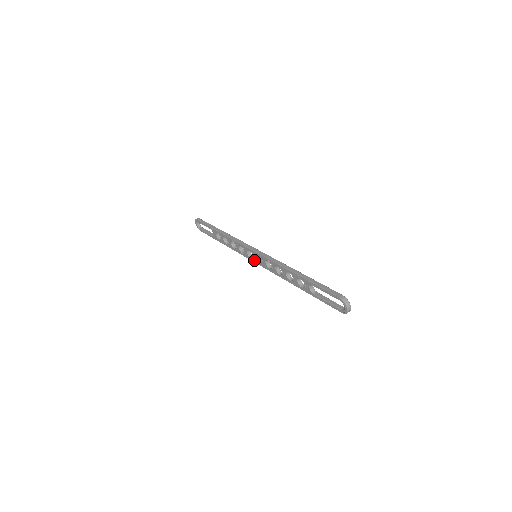
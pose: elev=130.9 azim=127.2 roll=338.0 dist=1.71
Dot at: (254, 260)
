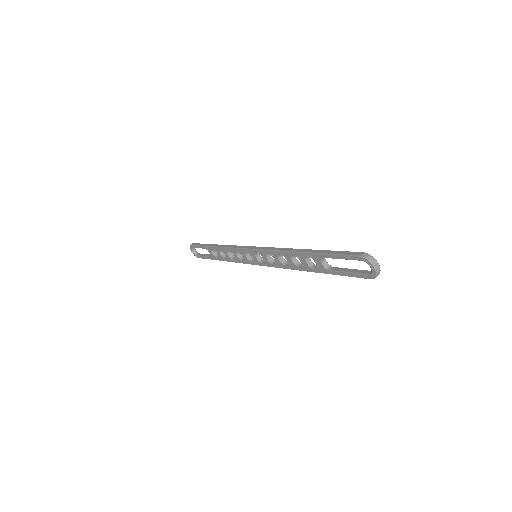
Dot at: (255, 262)
